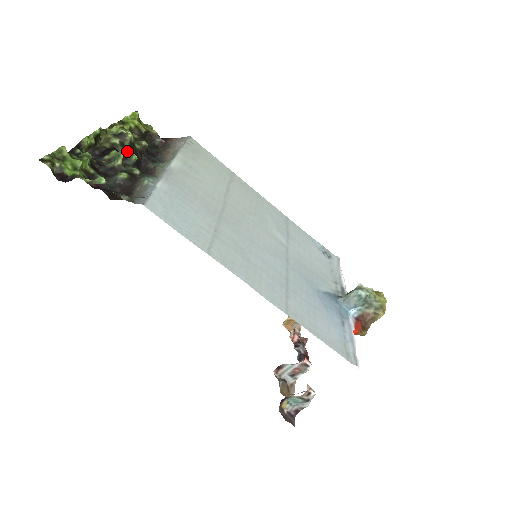
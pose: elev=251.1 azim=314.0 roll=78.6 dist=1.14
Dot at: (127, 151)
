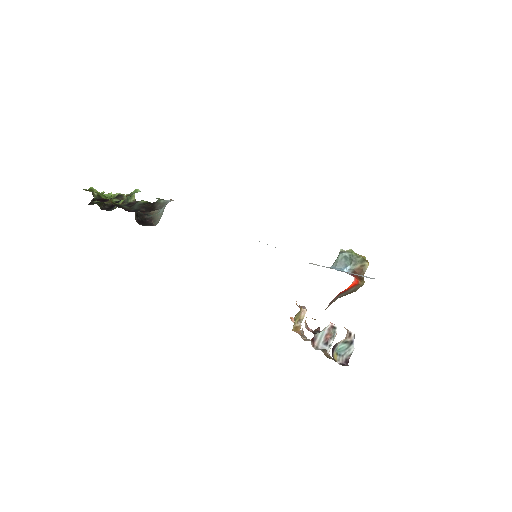
Dot at: occluded
